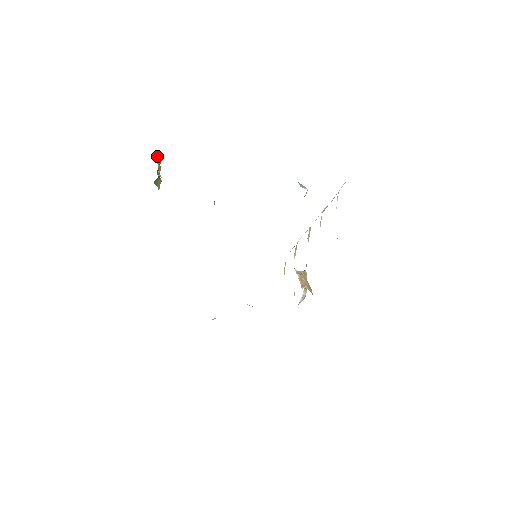
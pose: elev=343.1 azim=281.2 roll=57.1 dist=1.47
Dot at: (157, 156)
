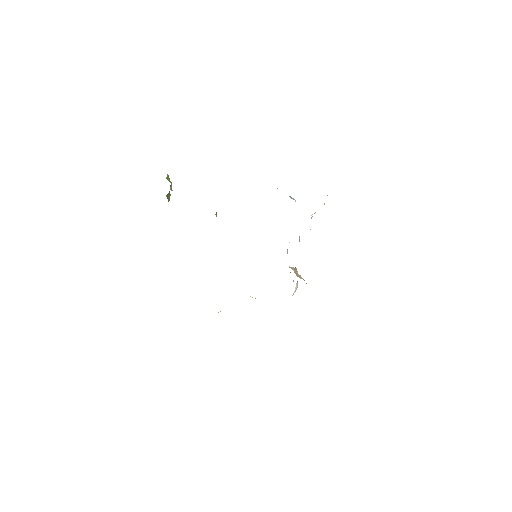
Dot at: (167, 174)
